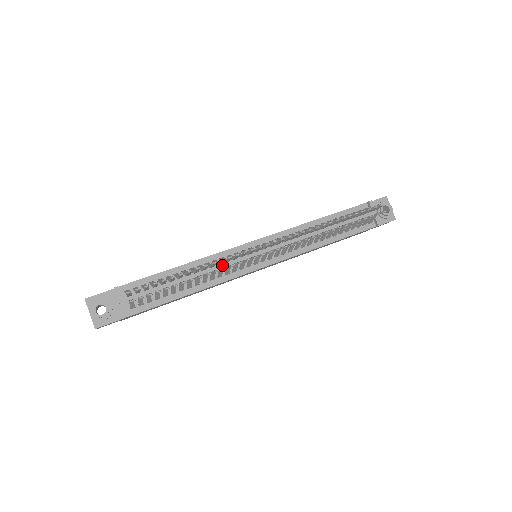
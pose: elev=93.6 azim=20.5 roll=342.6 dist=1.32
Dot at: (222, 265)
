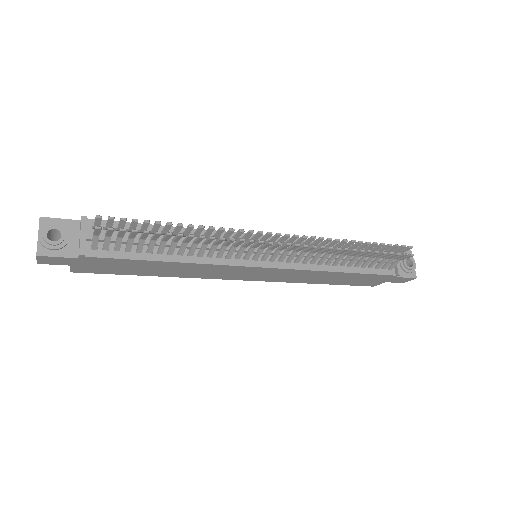
Dot at: occluded
